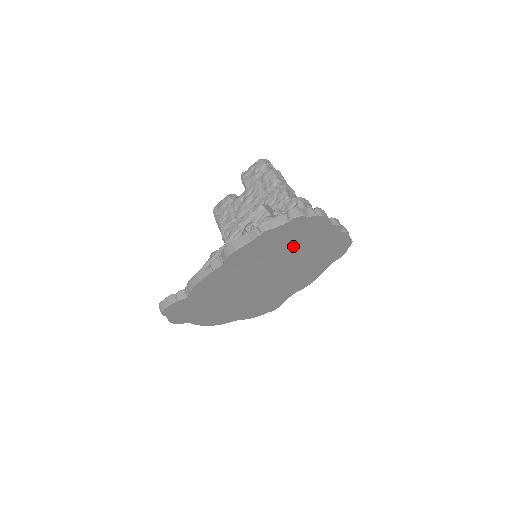
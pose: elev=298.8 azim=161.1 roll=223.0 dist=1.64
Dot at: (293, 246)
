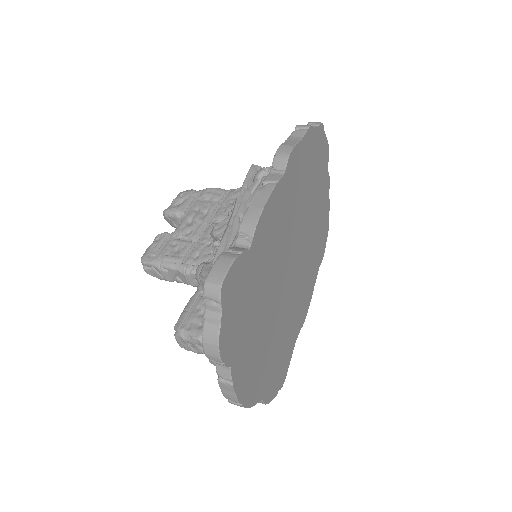
Dot at: (313, 191)
